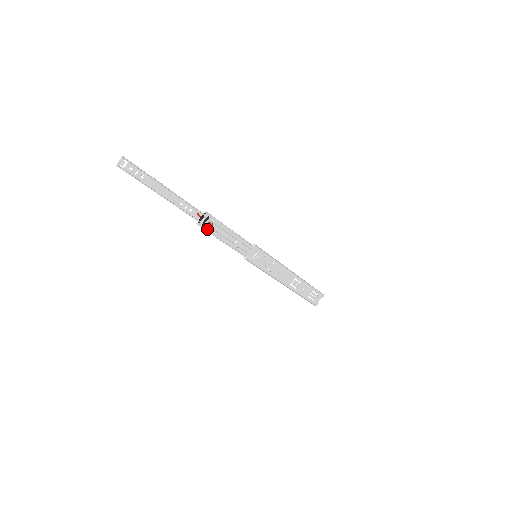
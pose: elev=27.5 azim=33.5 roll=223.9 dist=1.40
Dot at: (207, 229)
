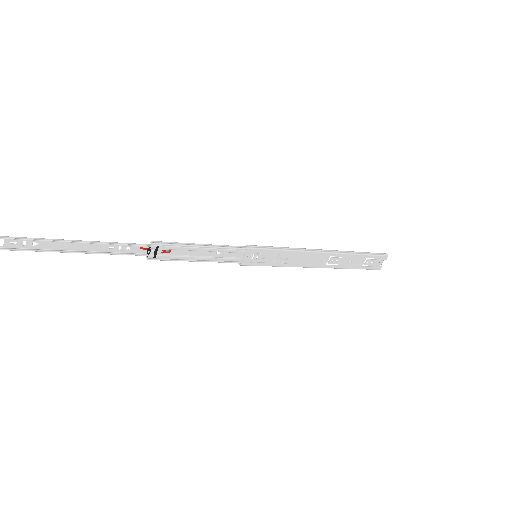
Dot at: (164, 258)
